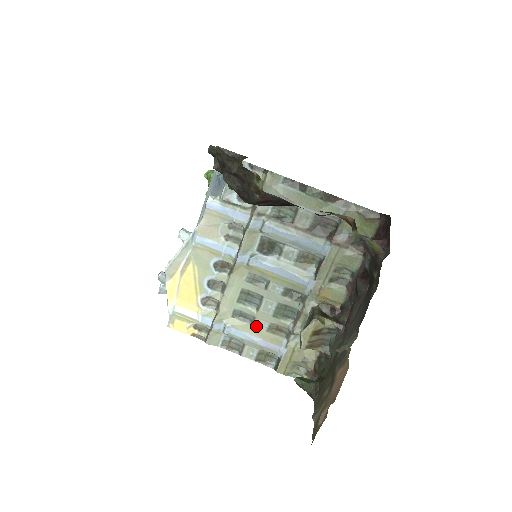
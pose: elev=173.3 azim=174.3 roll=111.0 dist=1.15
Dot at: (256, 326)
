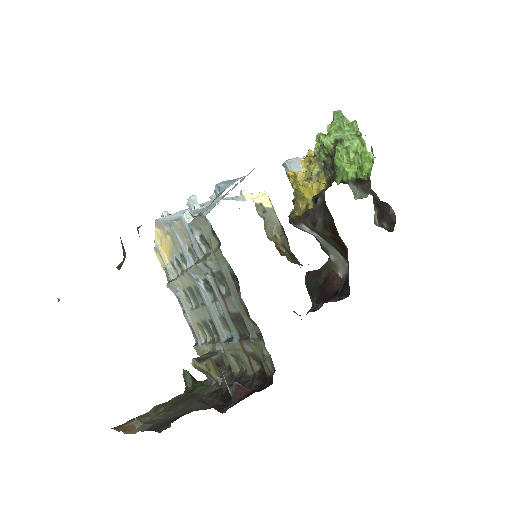
Dot at: (193, 313)
